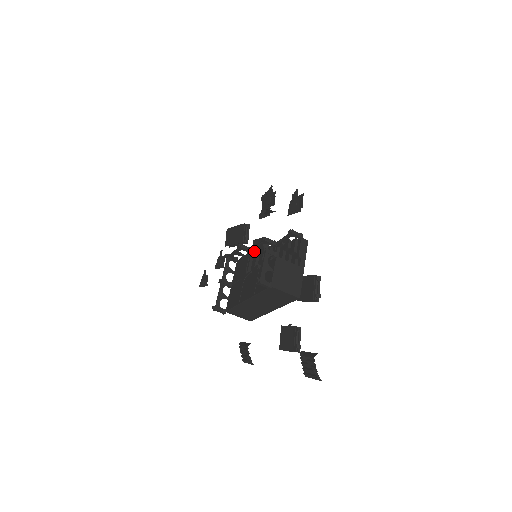
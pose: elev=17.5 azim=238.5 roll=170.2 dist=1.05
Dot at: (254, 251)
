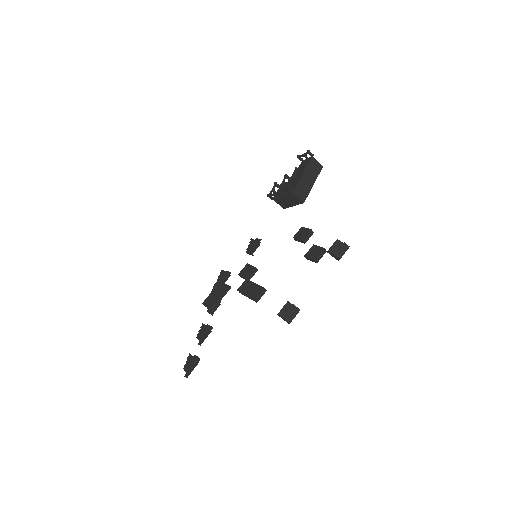
Dot at: (281, 187)
